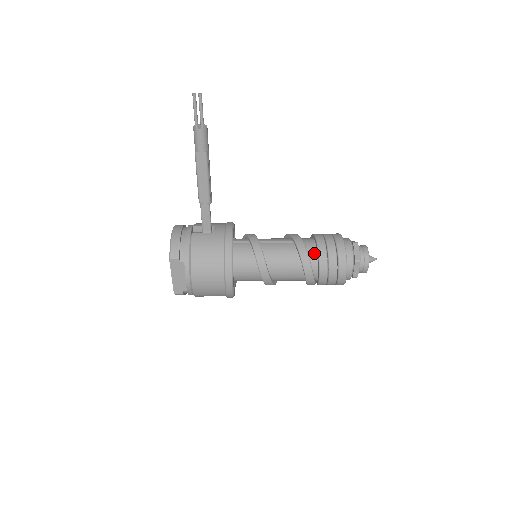
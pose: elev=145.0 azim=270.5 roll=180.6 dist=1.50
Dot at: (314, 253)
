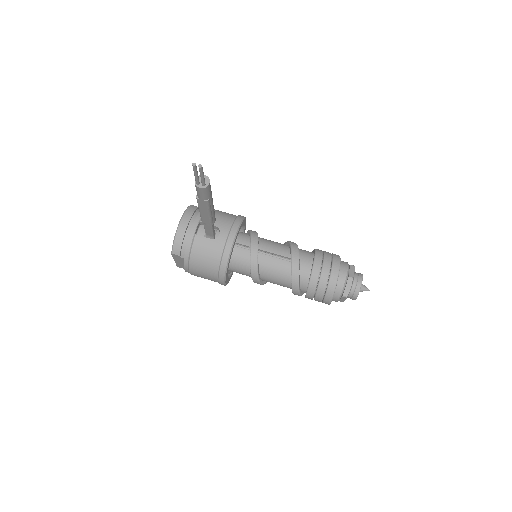
Dot at: (306, 279)
